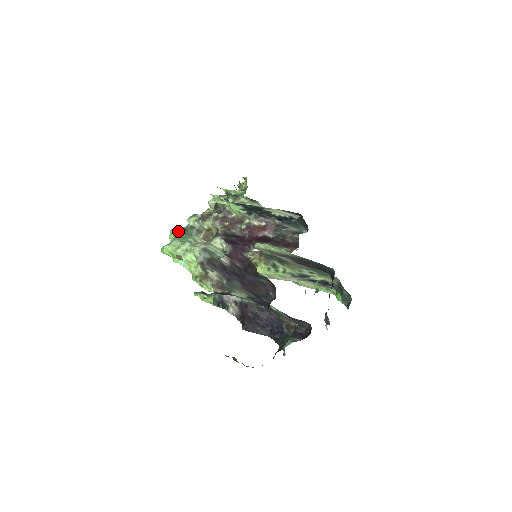
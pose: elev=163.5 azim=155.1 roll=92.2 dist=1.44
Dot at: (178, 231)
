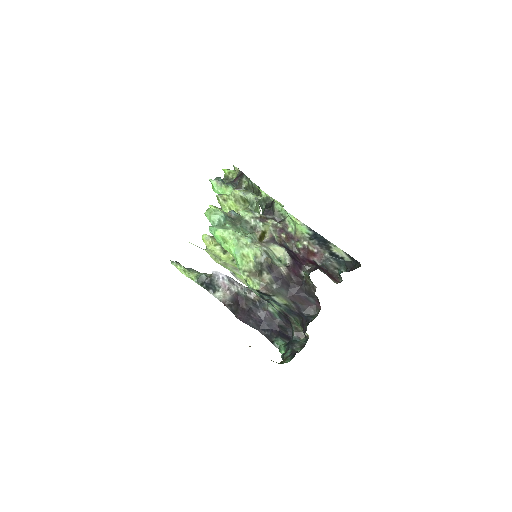
Dot at: (225, 216)
